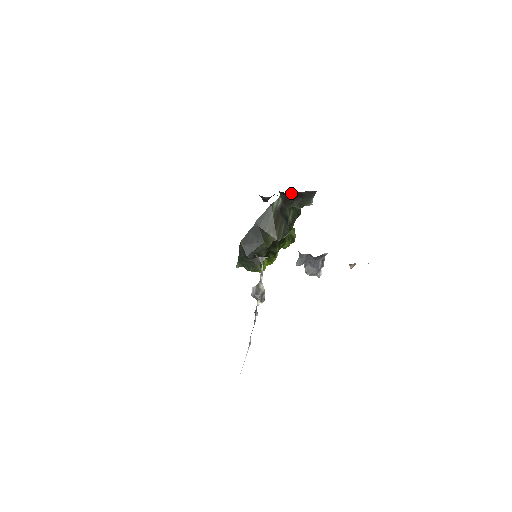
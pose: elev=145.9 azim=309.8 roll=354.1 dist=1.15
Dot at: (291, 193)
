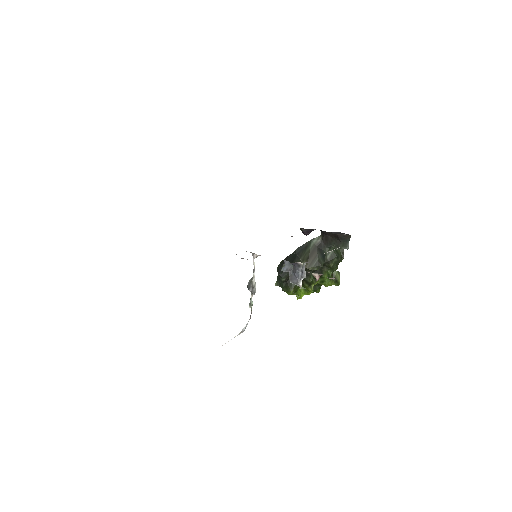
Dot at: (329, 233)
